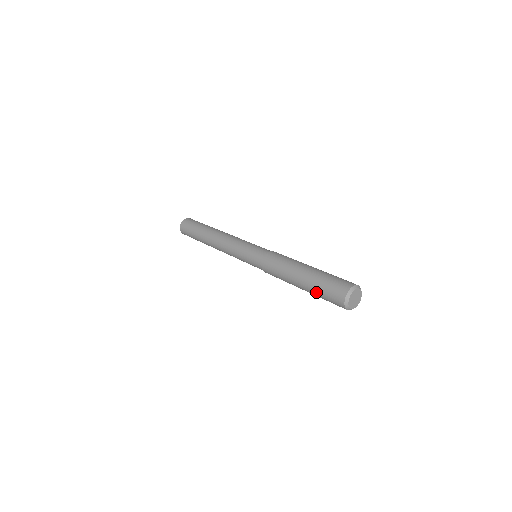
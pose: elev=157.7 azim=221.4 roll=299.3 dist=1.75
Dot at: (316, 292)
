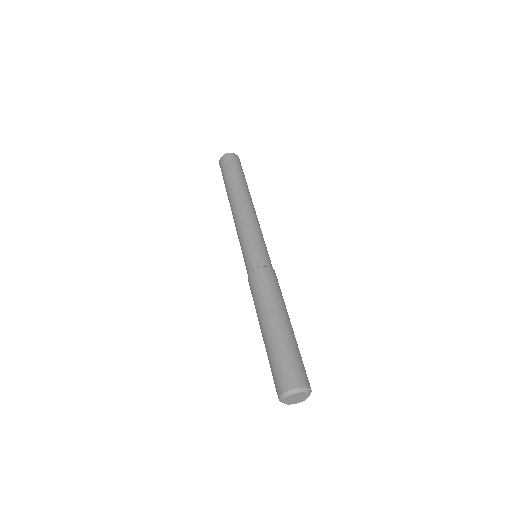
Dot at: (268, 356)
